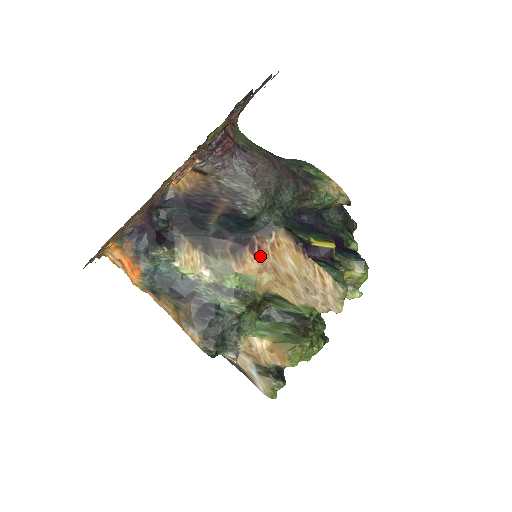
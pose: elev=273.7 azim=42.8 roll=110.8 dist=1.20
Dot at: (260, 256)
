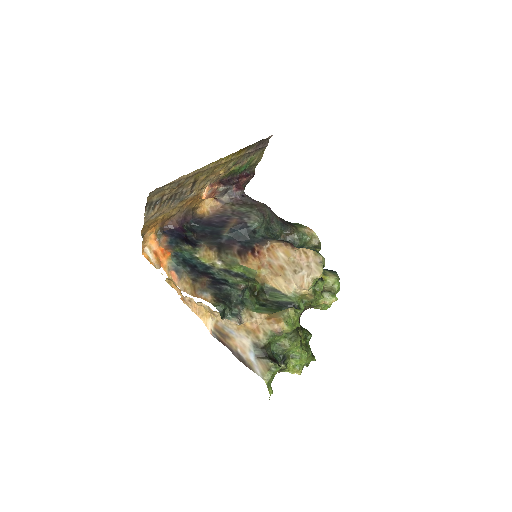
Dot at: (259, 257)
